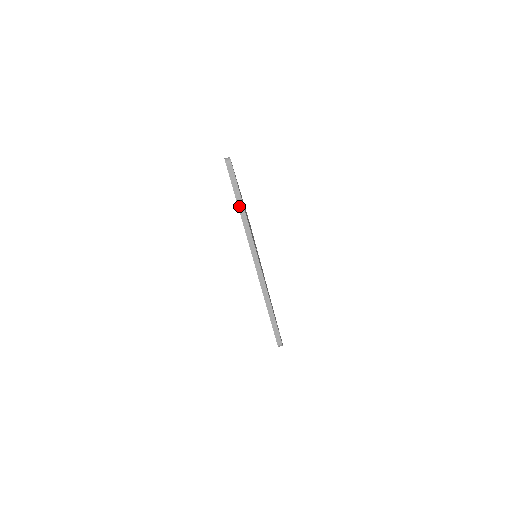
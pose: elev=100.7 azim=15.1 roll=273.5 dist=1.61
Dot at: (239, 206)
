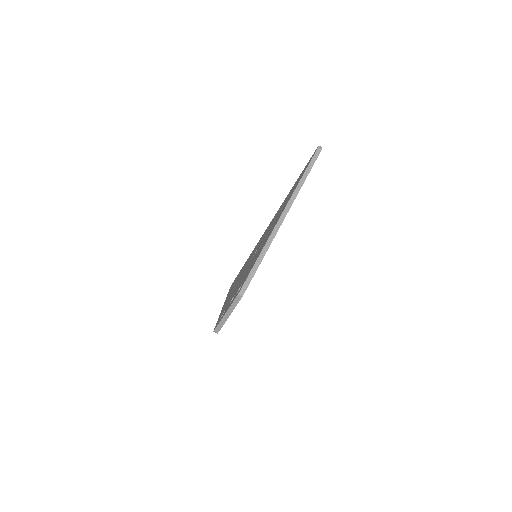
Dot at: (304, 174)
